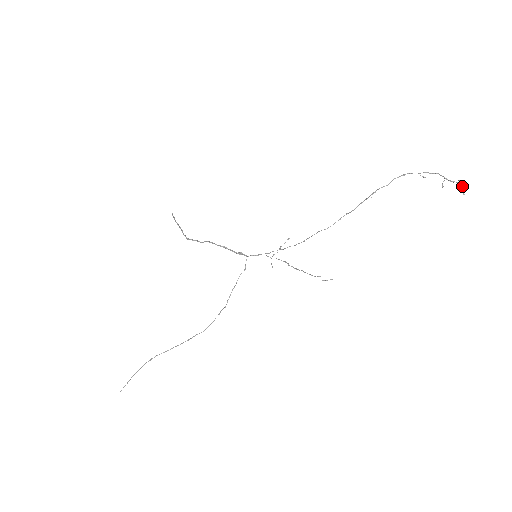
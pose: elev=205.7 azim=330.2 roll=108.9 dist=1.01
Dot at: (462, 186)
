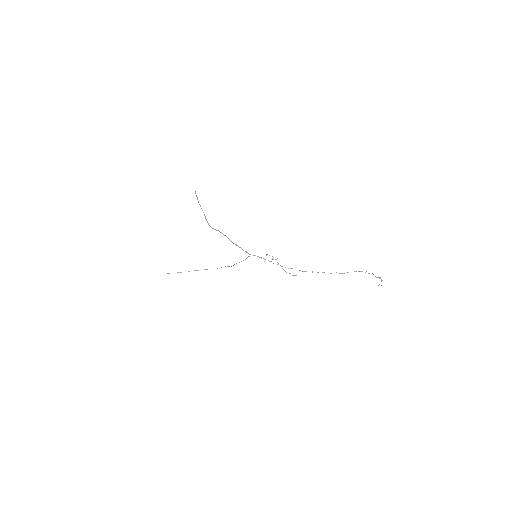
Dot at: (381, 280)
